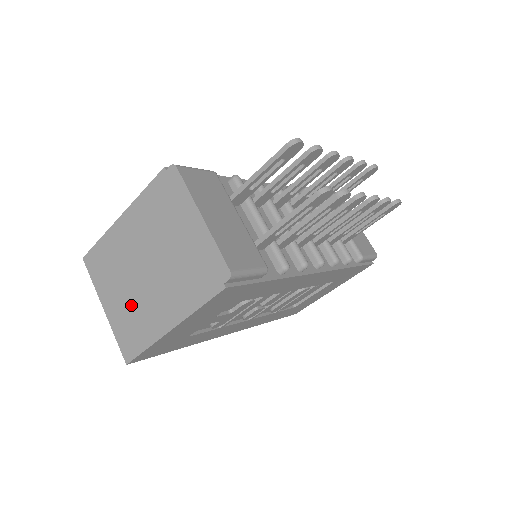
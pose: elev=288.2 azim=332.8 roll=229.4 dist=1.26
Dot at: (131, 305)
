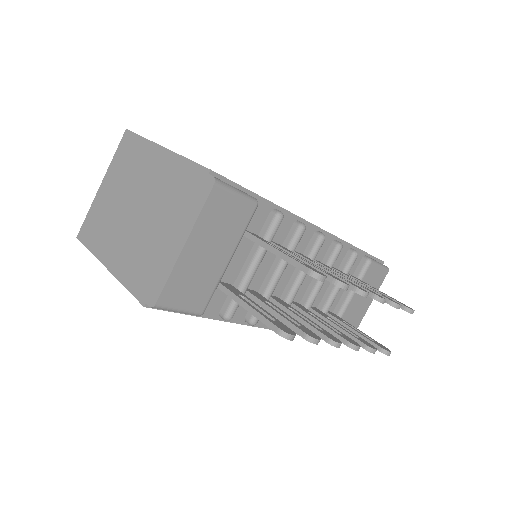
Dot at: (110, 212)
